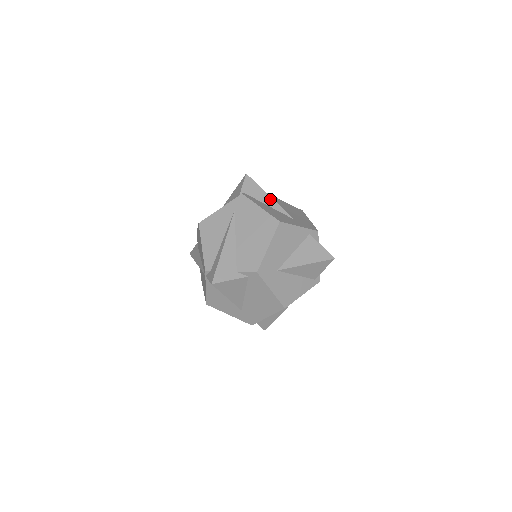
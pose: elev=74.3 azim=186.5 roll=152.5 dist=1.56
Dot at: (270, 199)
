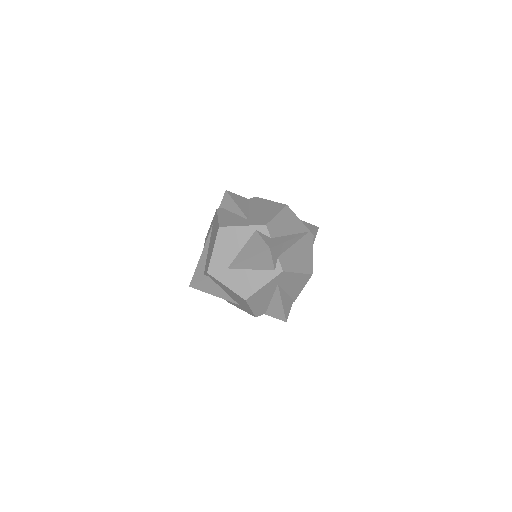
Dot at: (236, 207)
